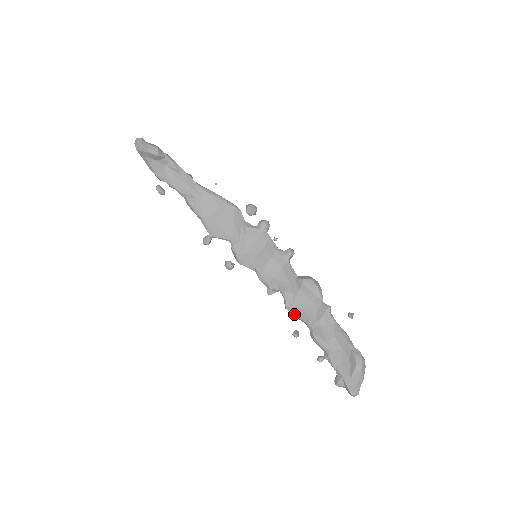
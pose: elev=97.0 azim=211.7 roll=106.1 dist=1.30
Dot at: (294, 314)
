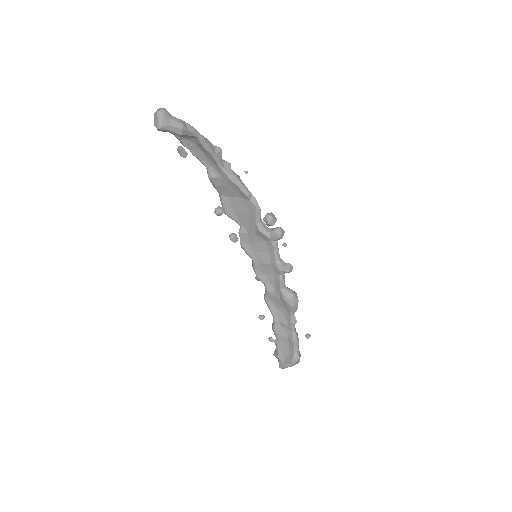
Dot at: (268, 306)
